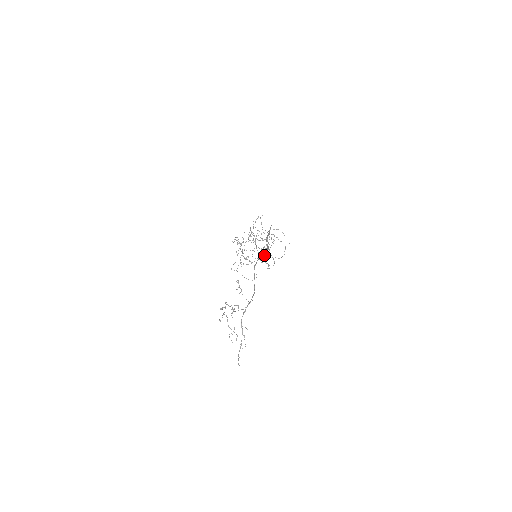
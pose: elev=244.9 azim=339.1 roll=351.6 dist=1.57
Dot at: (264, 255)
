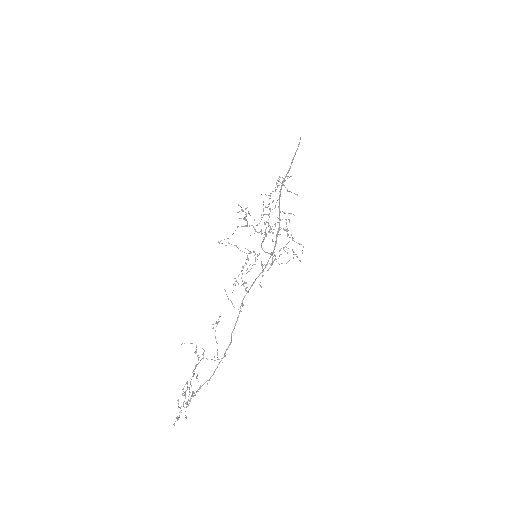
Dot at: occluded
